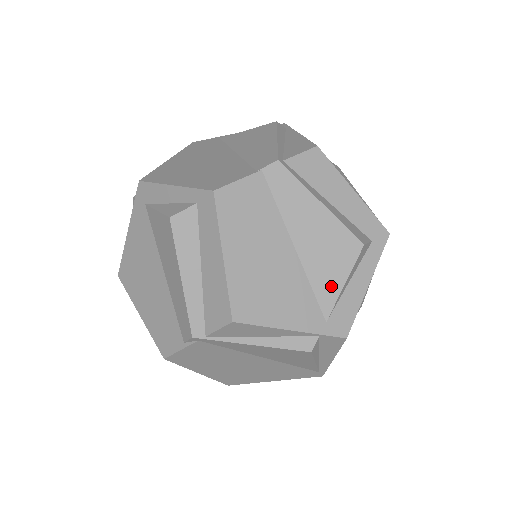
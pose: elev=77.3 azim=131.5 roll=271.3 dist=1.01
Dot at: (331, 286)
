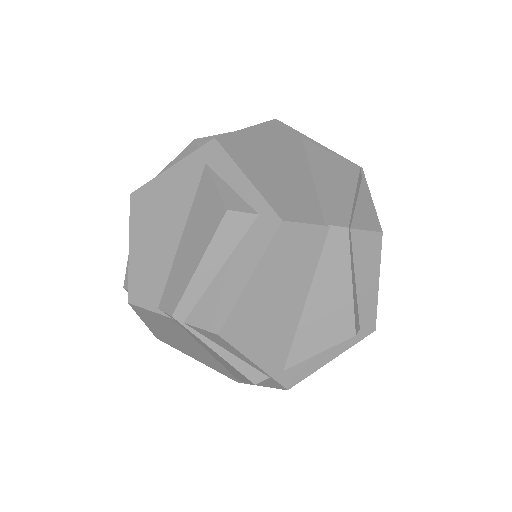
Dot at: (308, 348)
